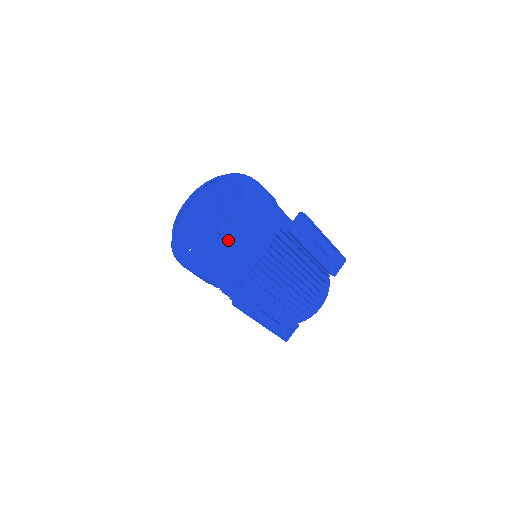
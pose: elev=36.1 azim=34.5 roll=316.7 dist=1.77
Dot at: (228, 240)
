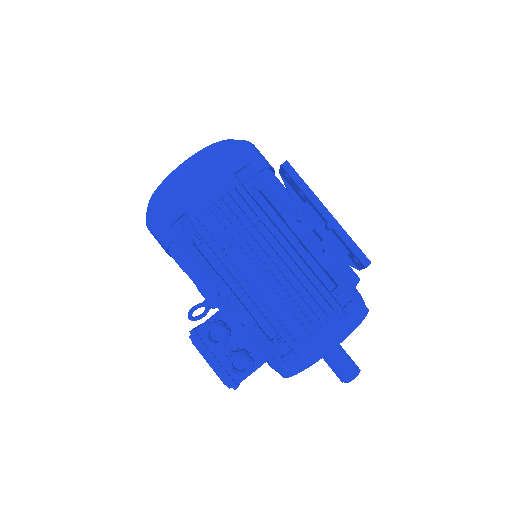
Dot at: occluded
